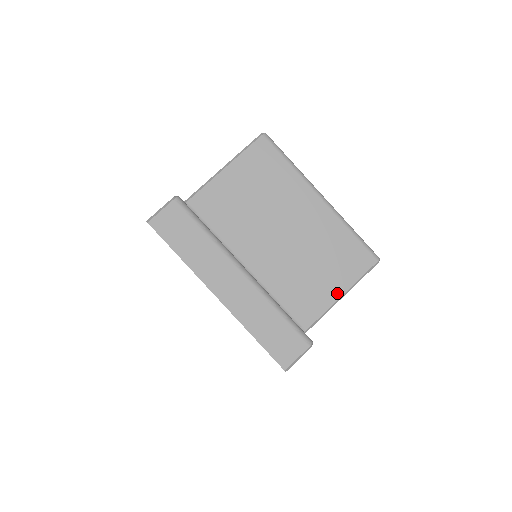
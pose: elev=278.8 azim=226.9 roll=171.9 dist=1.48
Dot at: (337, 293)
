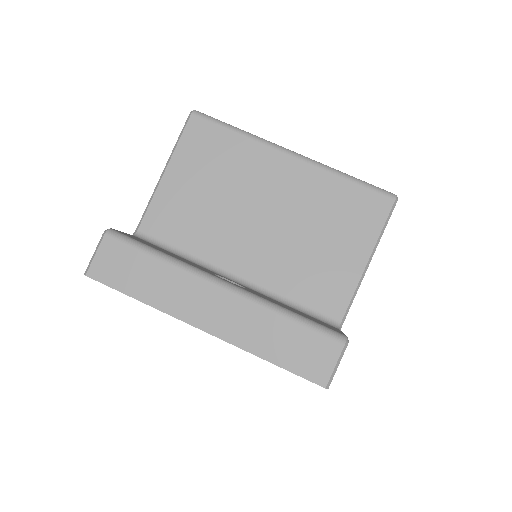
Dot at: (360, 260)
